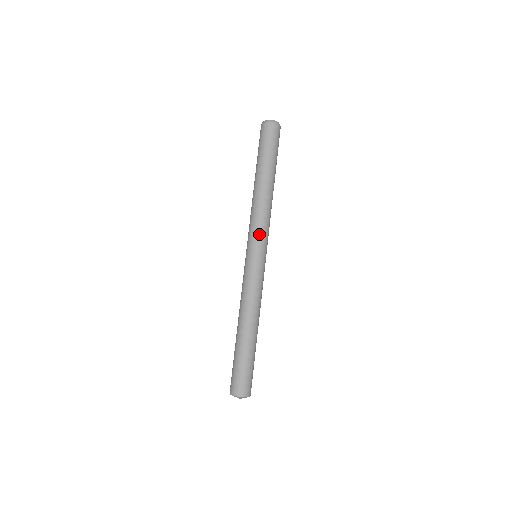
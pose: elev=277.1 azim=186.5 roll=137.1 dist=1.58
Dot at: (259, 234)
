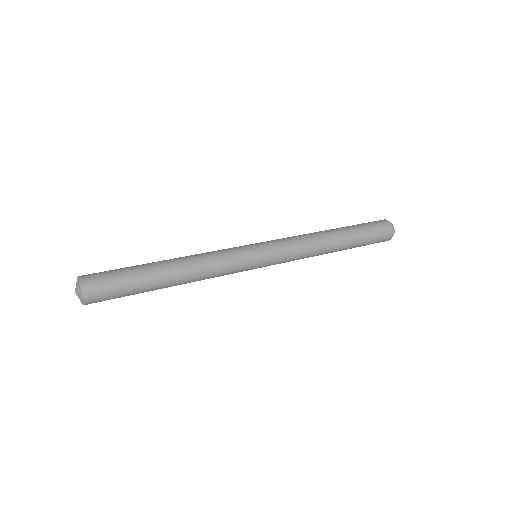
Dot at: (275, 240)
